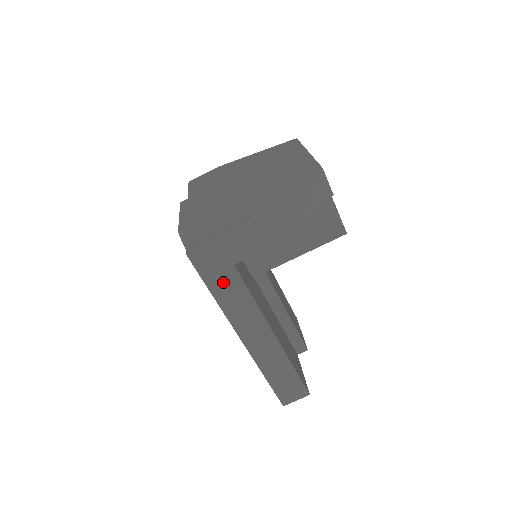
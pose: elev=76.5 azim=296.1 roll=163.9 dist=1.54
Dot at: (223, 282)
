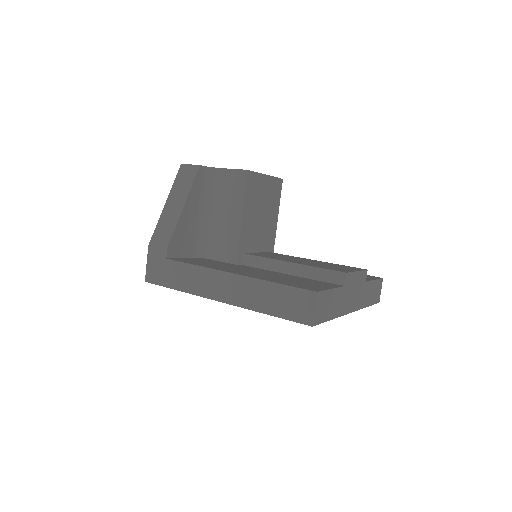
Dot at: (172, 275)
